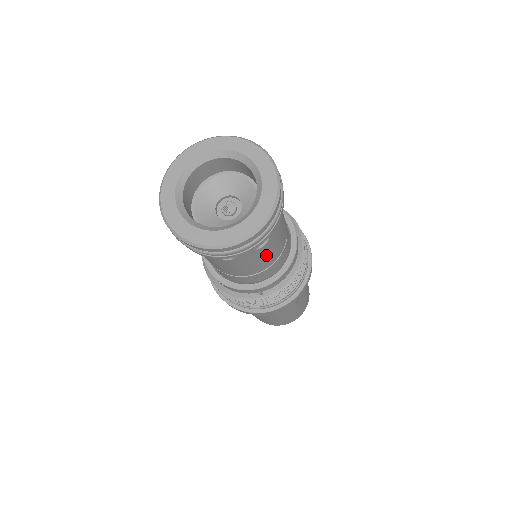
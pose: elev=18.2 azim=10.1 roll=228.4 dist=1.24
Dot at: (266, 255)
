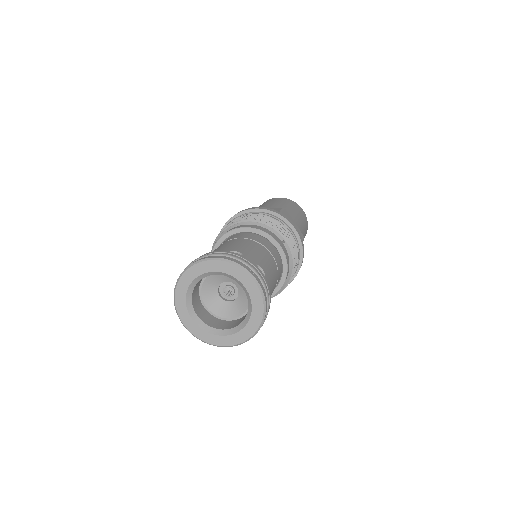
Dot at: occluded
